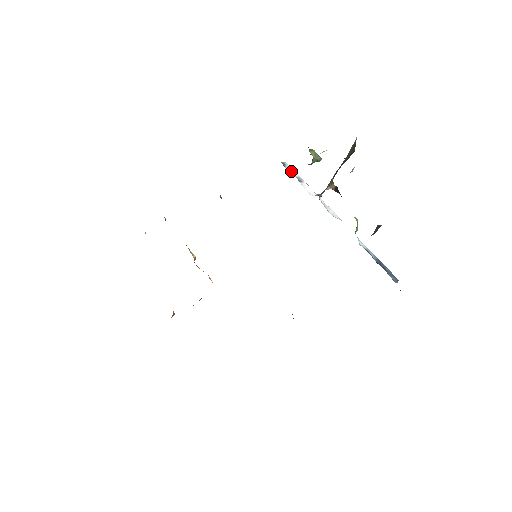
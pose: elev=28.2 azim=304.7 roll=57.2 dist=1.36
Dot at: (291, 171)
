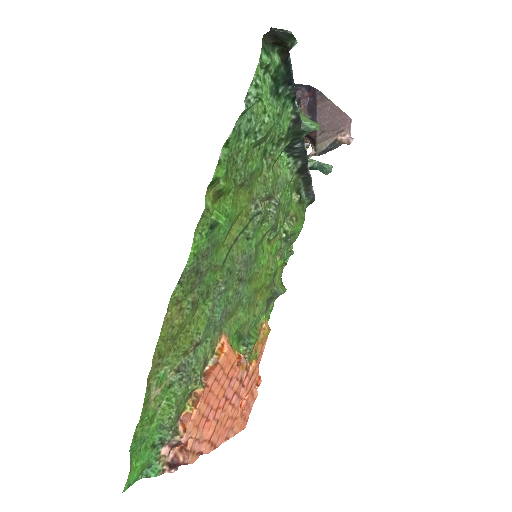
Dot at: occluded
